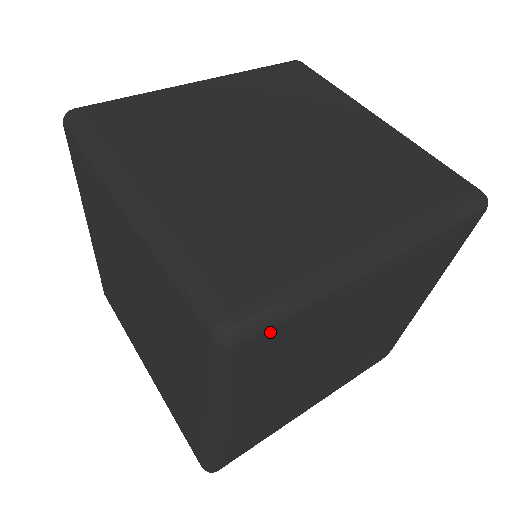
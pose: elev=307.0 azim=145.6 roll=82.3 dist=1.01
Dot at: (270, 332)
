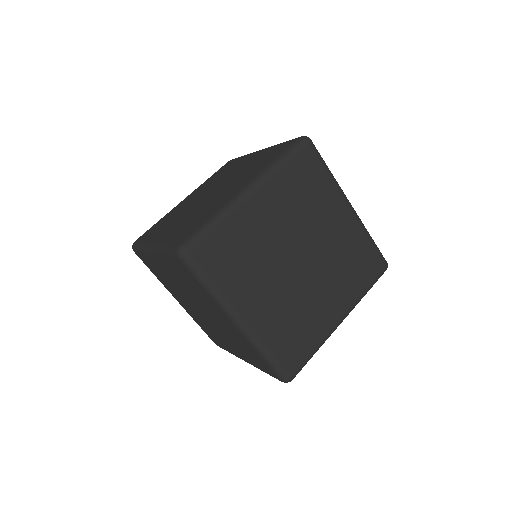
Dot at: (316, 158)
